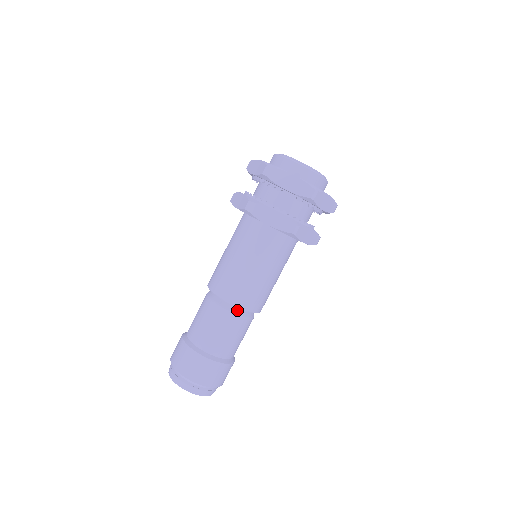
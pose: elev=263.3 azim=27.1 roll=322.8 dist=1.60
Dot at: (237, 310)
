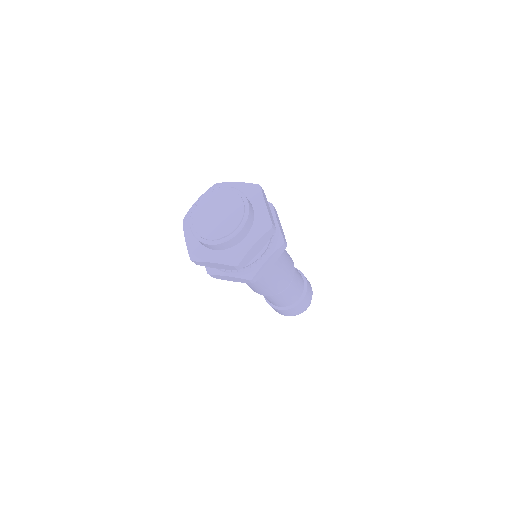
Dot at: occluded
